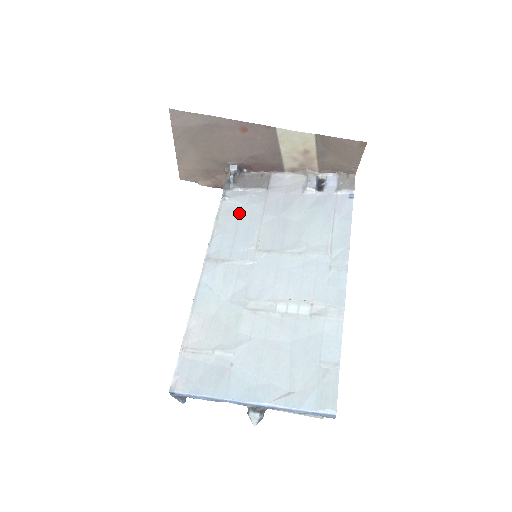
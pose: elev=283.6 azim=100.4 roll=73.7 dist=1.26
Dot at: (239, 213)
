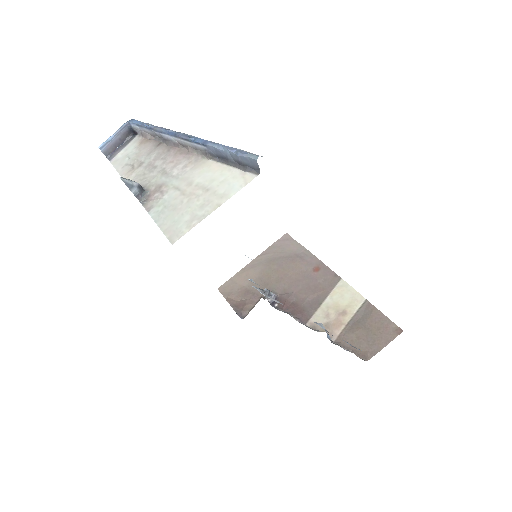
Dot at: occluded
